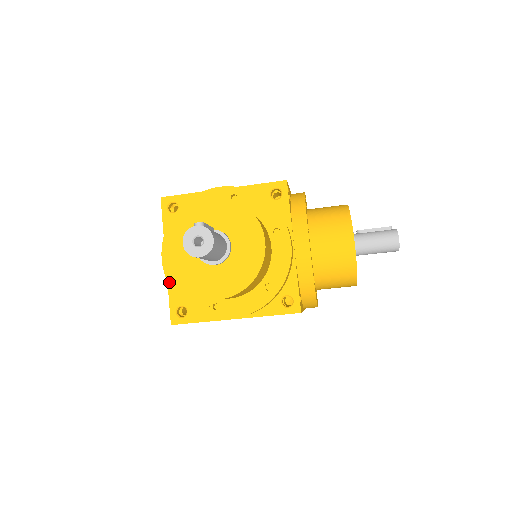
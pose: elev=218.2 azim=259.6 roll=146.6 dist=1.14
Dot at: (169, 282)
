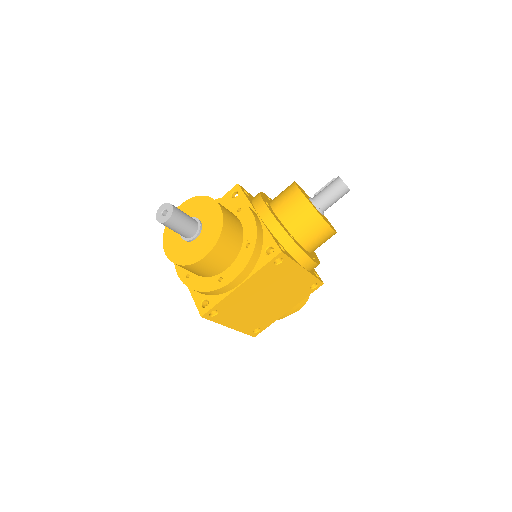
Dot at: (186, 285)
